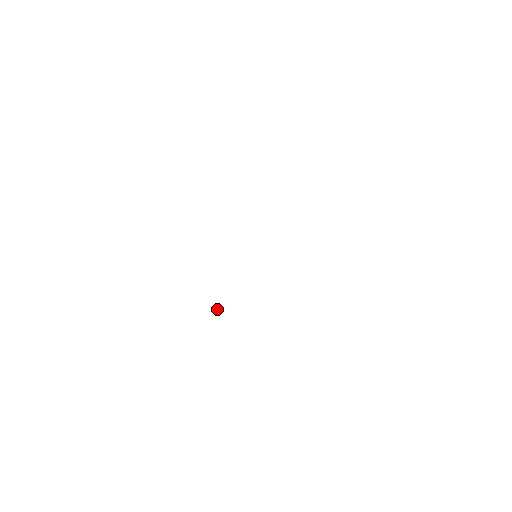
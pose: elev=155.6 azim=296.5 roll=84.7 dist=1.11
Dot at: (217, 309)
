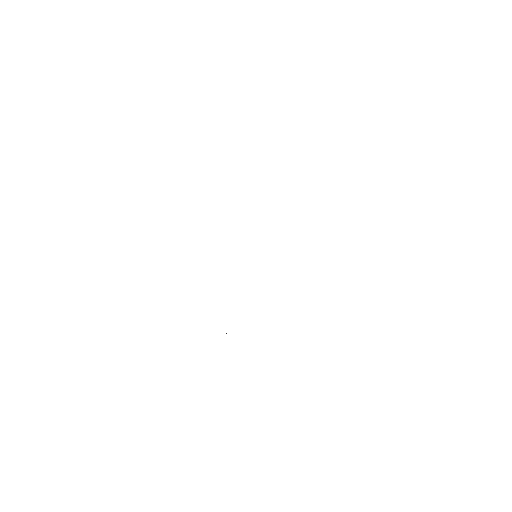
Dot at: occluded
